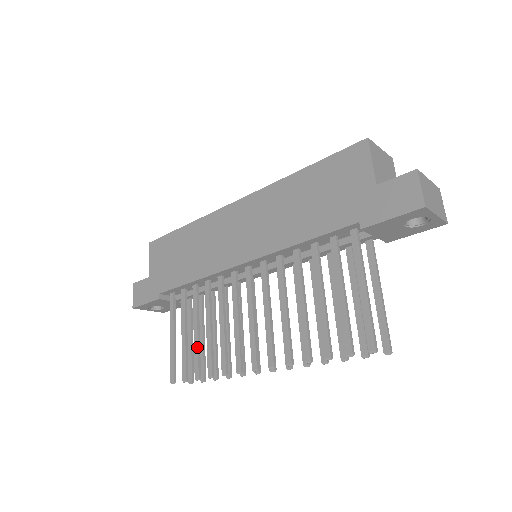
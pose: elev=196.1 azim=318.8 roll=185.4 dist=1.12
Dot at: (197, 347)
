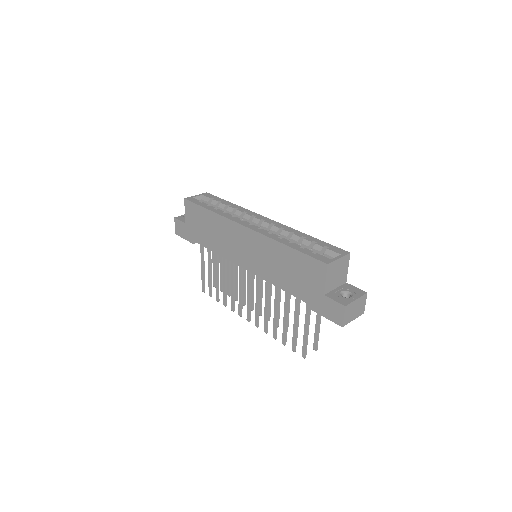
Dot at: (217, 286)
